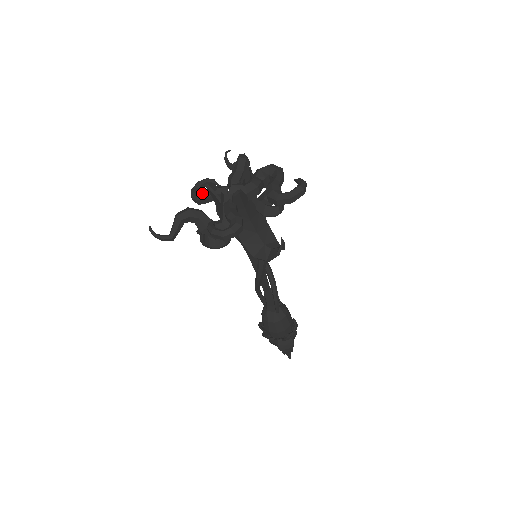
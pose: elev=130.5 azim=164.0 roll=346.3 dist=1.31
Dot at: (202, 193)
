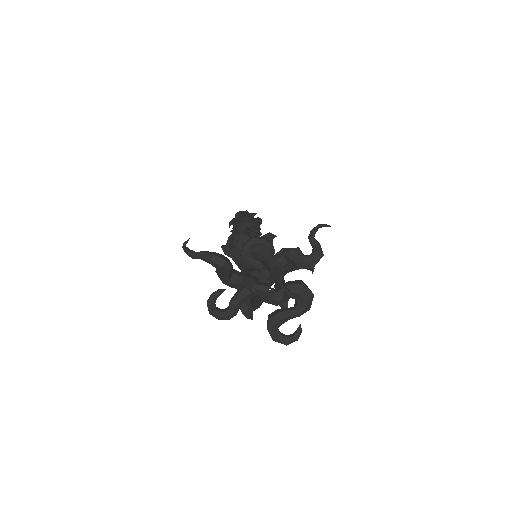
Dot at: (249, 259)
